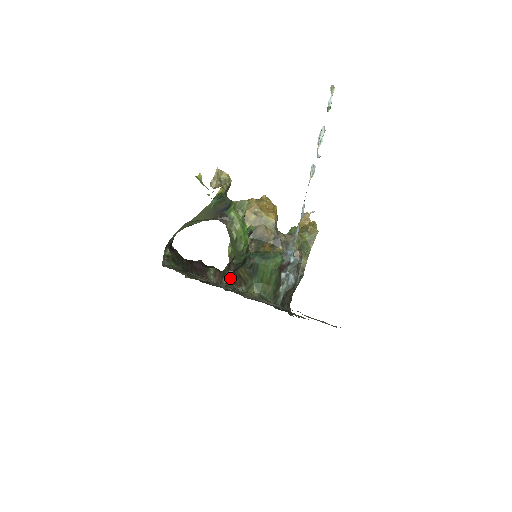
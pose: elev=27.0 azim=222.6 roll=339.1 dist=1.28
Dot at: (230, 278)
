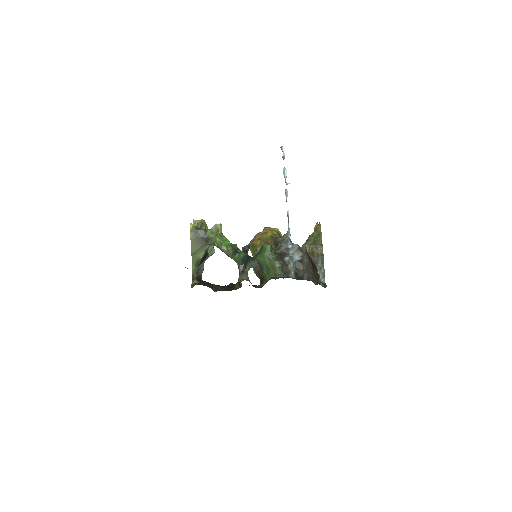
Dot at: (242, 277)
